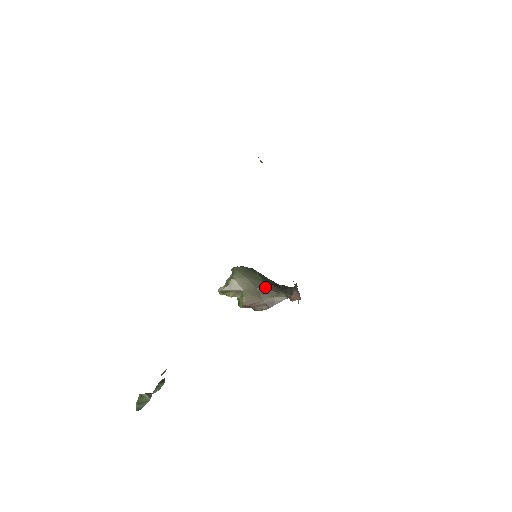
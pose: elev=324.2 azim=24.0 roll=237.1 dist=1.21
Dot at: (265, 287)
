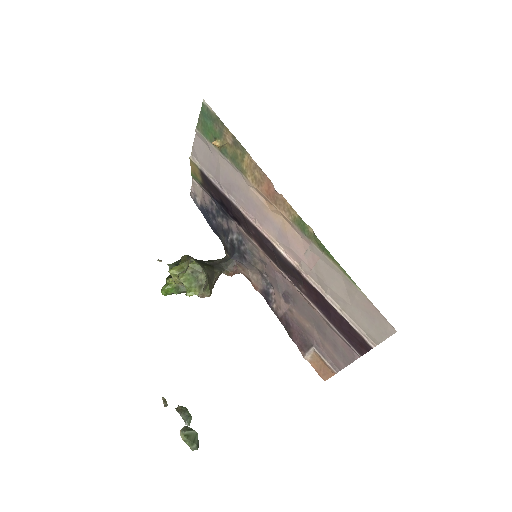
Dot at: (209, 271)
